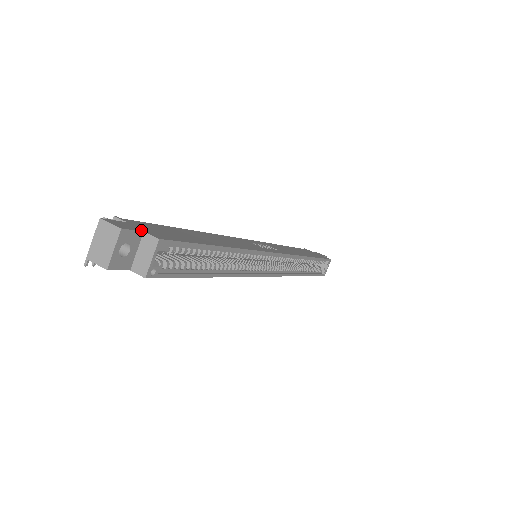
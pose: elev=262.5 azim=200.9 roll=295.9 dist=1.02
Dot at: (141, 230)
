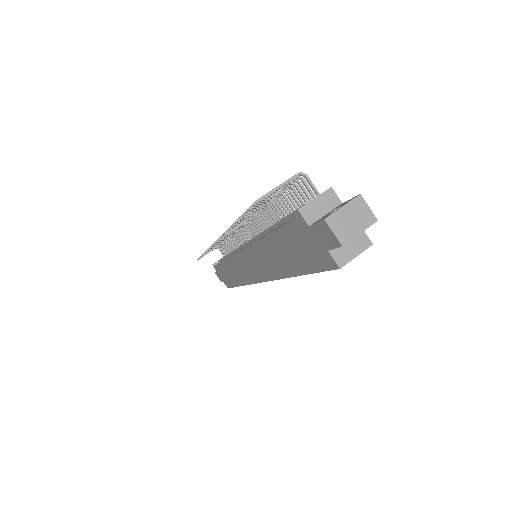
Dot at: occluded
